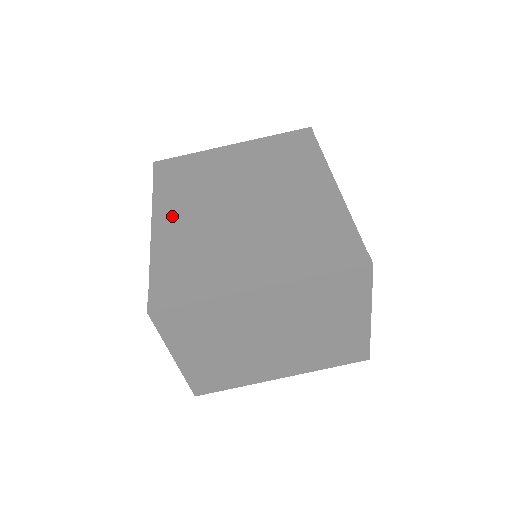
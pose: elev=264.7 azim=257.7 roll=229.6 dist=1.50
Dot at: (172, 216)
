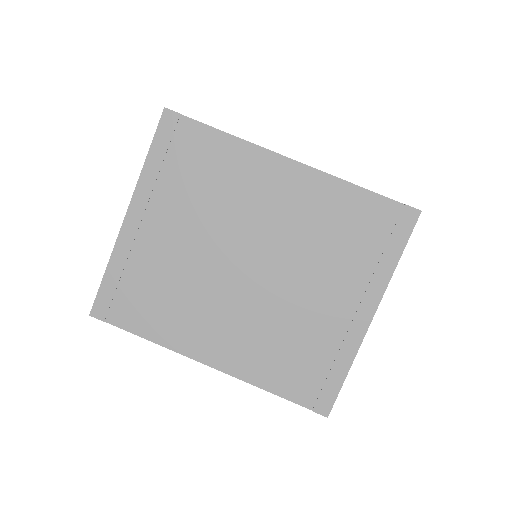
Dot at: (211, 341)
